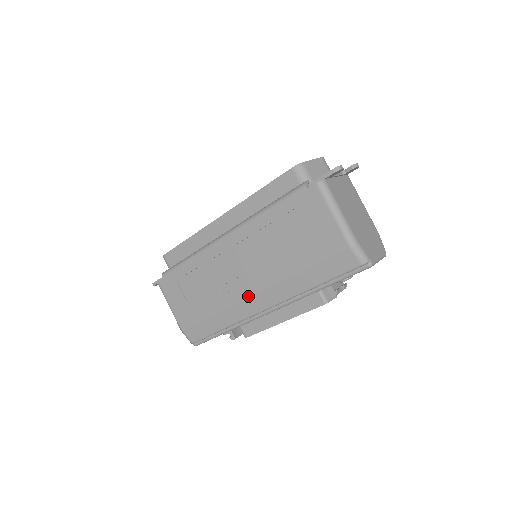
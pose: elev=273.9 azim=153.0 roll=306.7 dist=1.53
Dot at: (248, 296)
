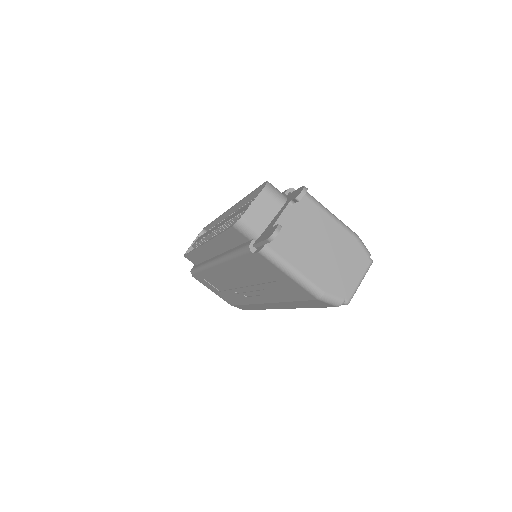
Dot at: (261, 302)
